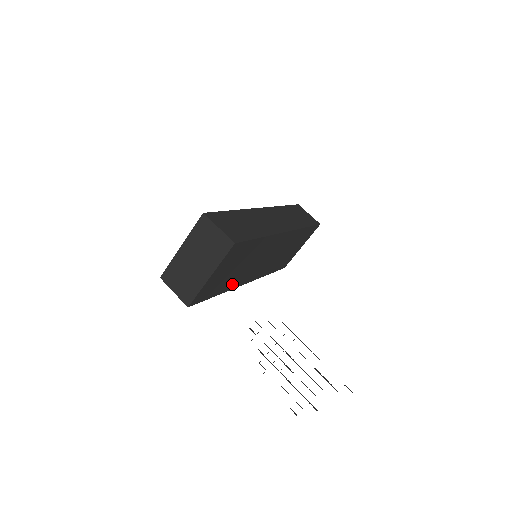
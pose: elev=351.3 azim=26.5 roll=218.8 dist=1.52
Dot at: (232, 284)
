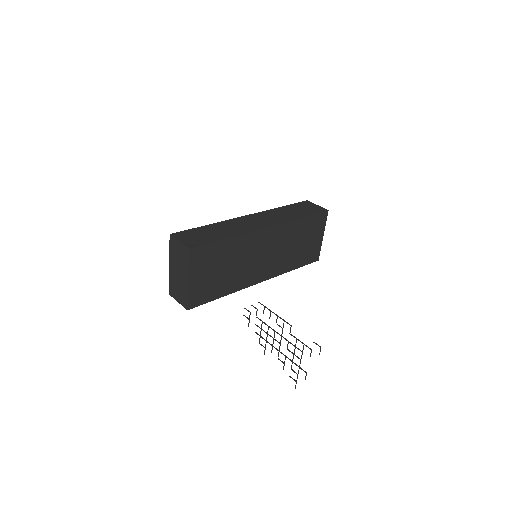
Dot at: (236, 285)
